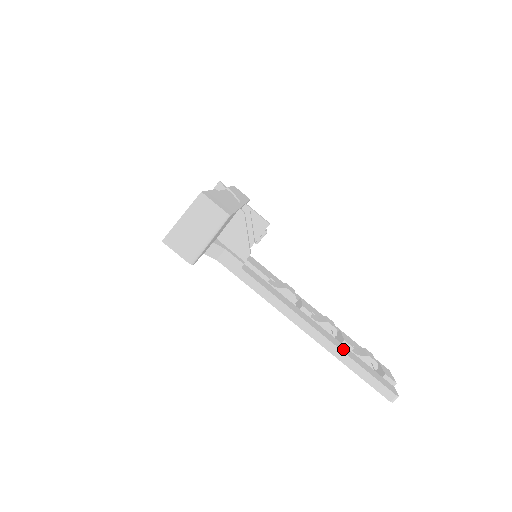
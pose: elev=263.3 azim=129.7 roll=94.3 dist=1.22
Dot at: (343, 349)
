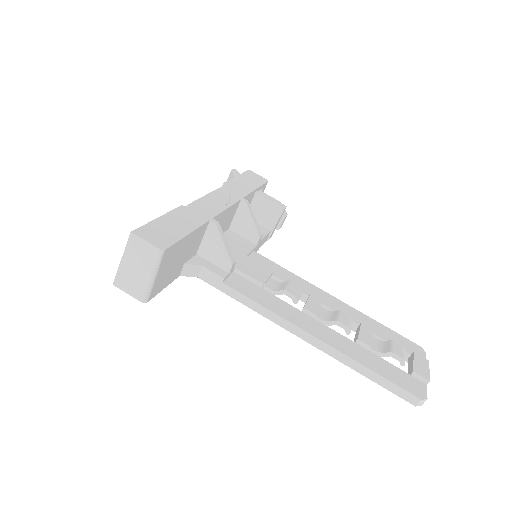
Dot at: (352, 352)
